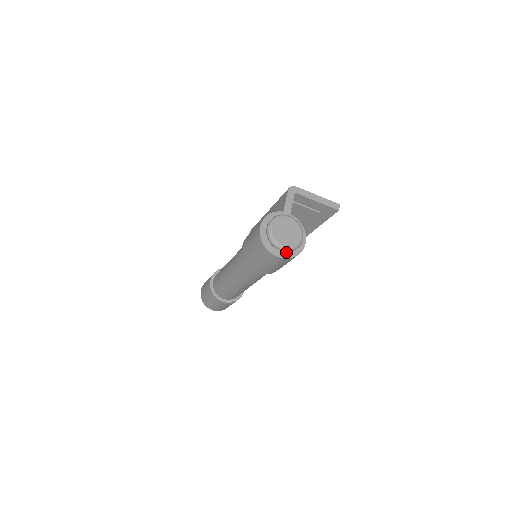
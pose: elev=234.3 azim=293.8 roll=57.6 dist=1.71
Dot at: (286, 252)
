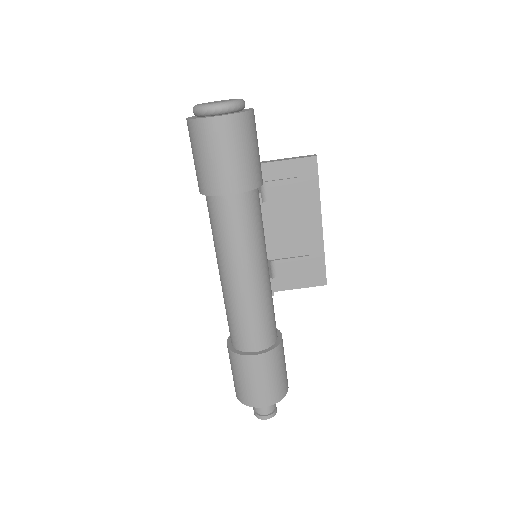
Dot at: (228, 114)
